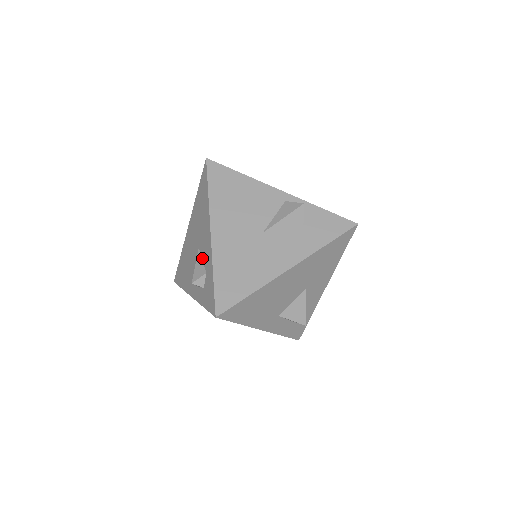
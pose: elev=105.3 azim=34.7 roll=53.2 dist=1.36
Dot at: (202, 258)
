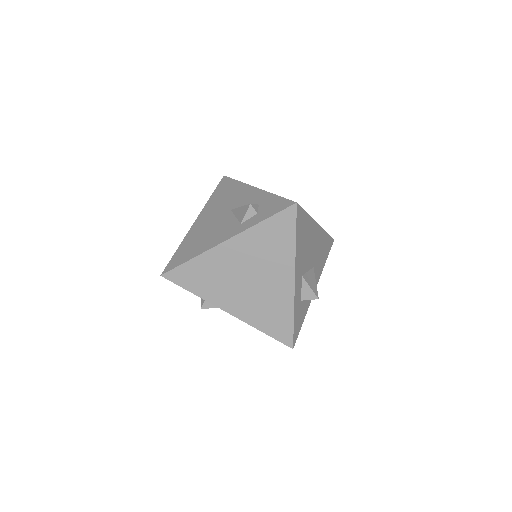
Dot at: occluded
